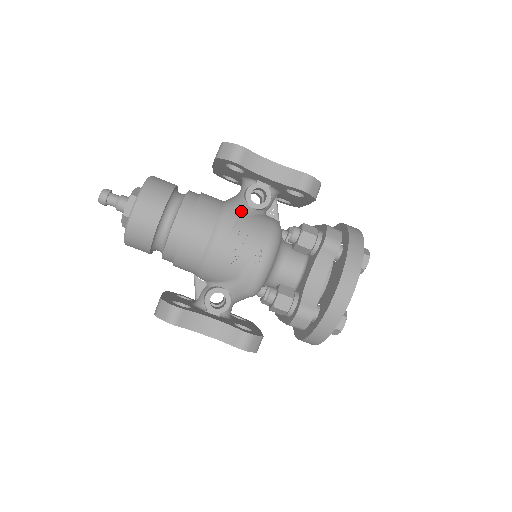
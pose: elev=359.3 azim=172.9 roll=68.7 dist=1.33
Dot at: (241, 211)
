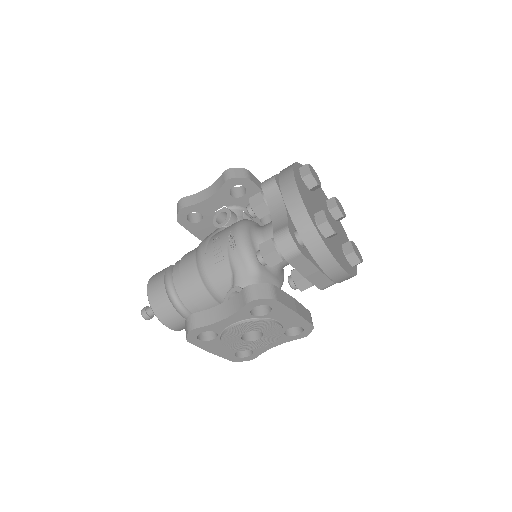
Dot at: (212, 233)
